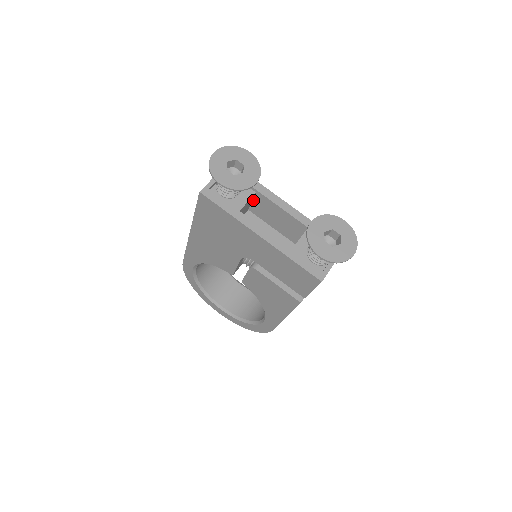
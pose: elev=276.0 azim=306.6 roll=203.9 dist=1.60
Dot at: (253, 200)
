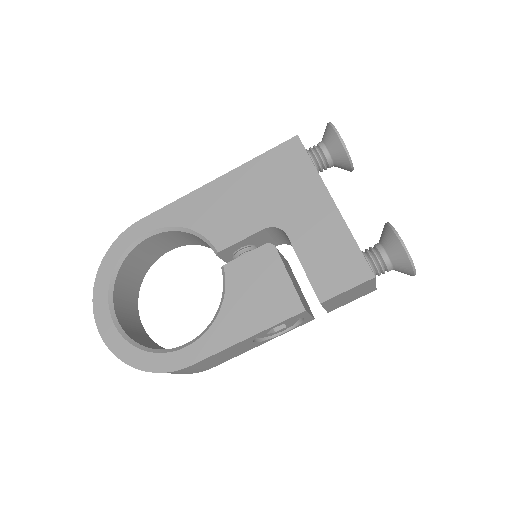
Dot at: occluded
